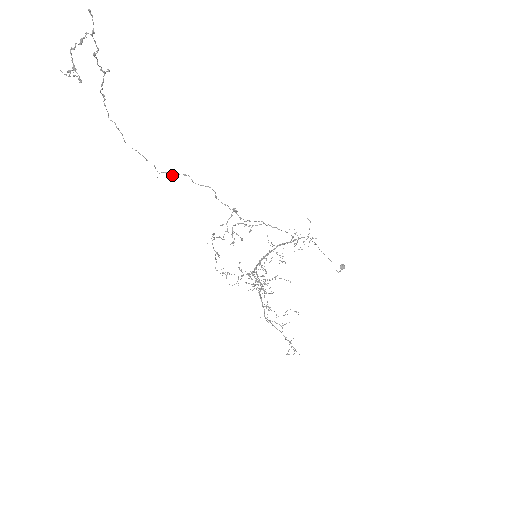
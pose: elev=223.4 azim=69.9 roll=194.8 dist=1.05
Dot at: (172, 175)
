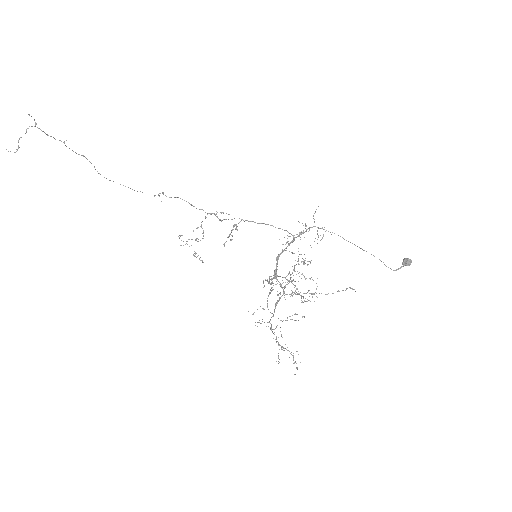
Dot at: (159, 196)
